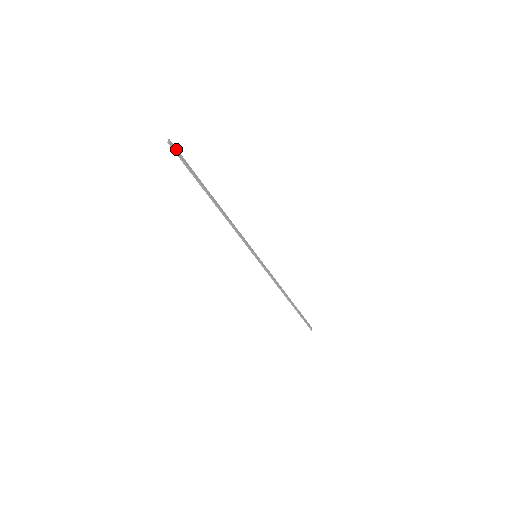
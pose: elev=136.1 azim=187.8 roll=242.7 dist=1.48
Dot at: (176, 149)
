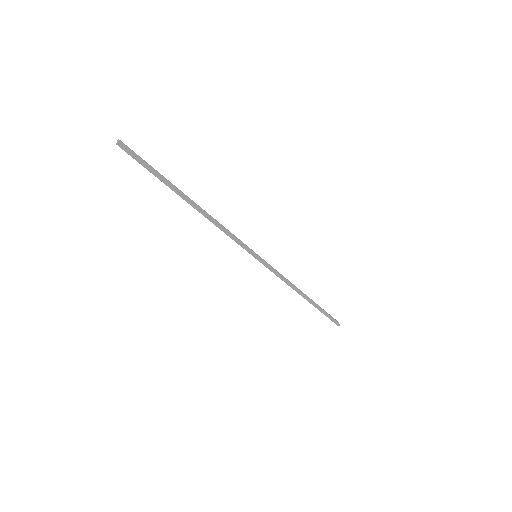
Dot at: (130, 150)
